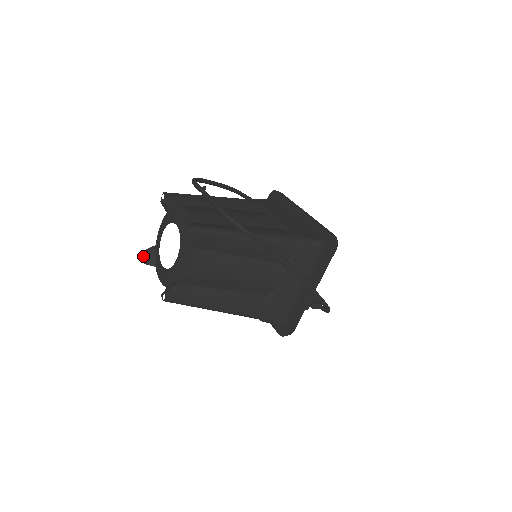
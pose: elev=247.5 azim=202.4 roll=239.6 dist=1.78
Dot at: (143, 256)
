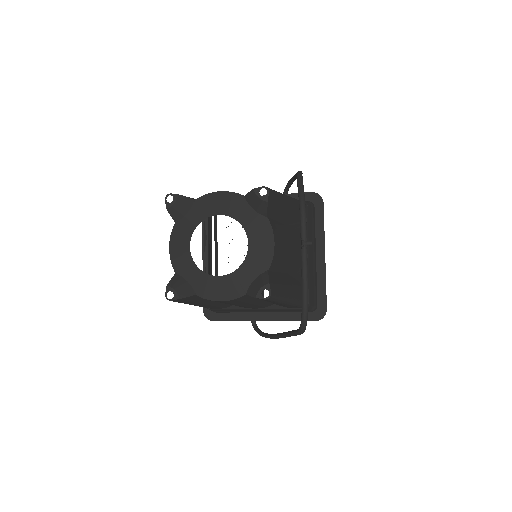
Dot at: (173, 200)
